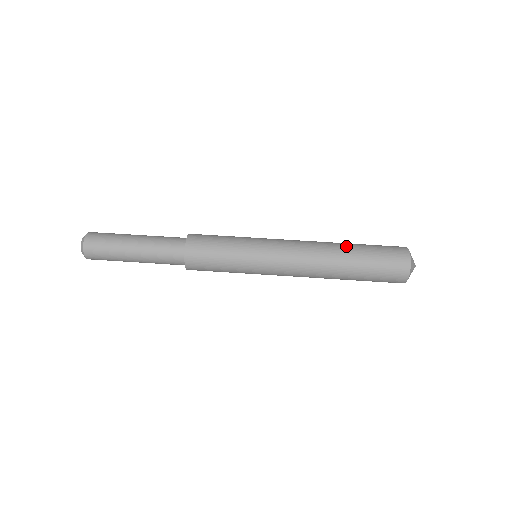
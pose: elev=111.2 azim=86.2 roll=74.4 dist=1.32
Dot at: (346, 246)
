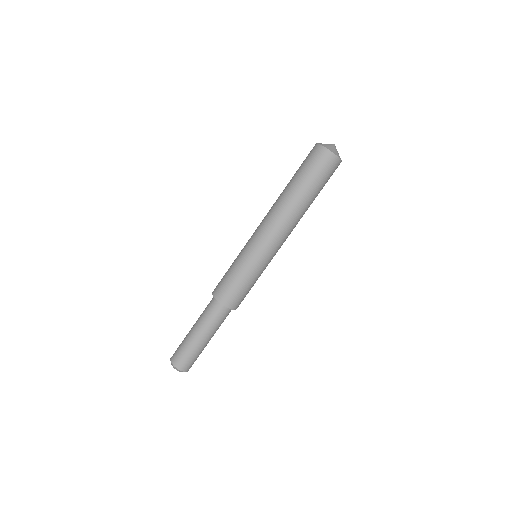
Dot at: (300, 198)
